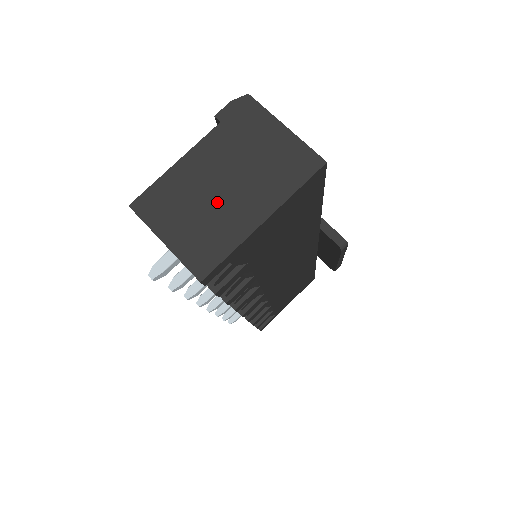
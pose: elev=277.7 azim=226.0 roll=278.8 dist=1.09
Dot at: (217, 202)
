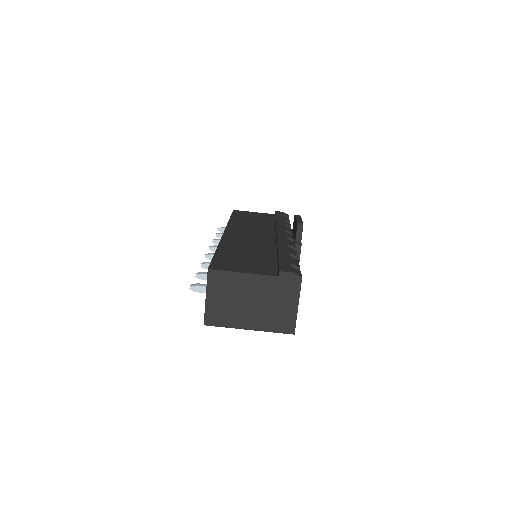
Dot at: (241, 305)
